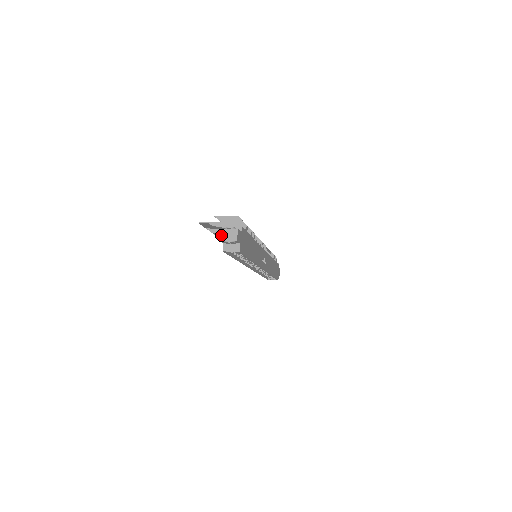
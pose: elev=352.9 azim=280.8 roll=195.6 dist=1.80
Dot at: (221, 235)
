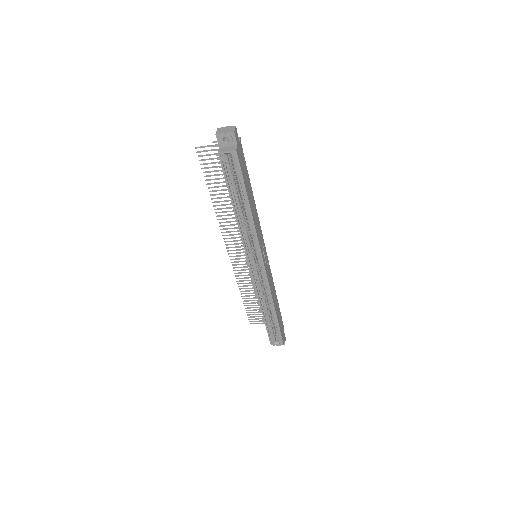
Dot at: (217, 131)
